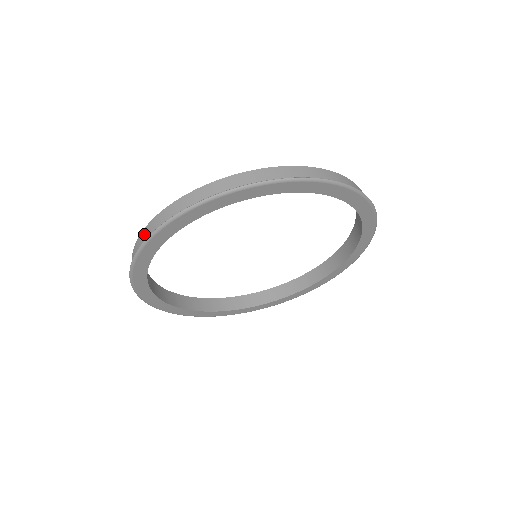
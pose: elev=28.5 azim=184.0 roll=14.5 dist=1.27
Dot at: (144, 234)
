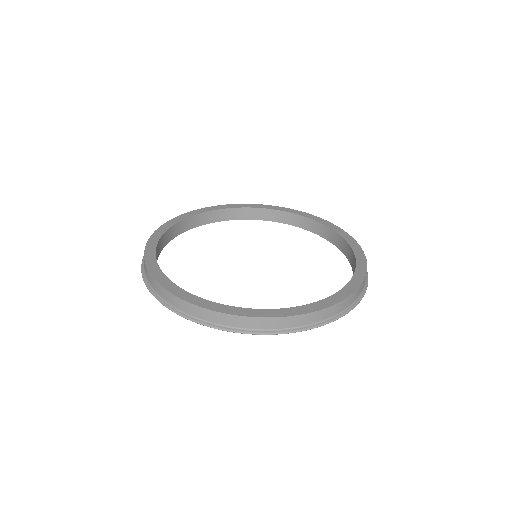
Dot at: (159, 289)
